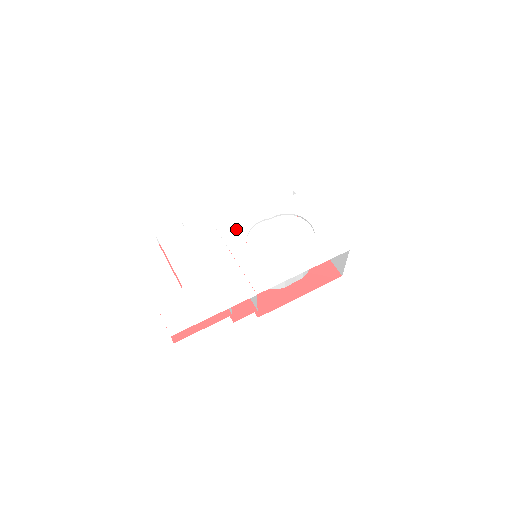
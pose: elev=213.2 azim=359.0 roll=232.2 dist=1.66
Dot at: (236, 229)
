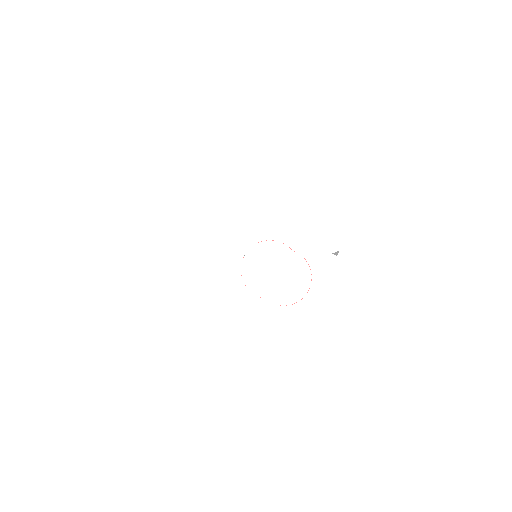
Dot at: (261, 227)
